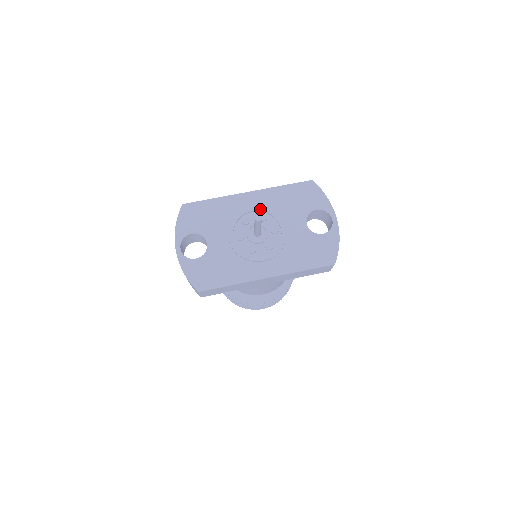
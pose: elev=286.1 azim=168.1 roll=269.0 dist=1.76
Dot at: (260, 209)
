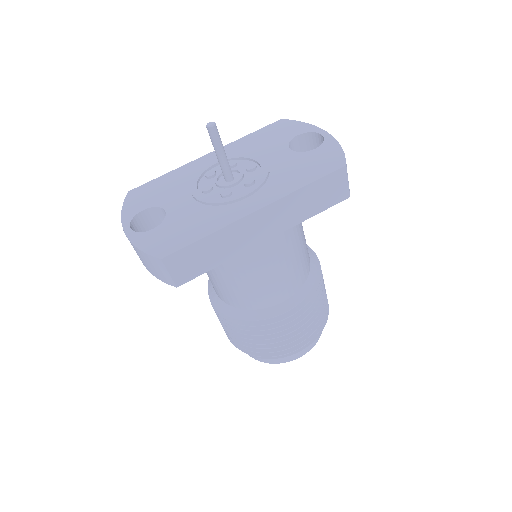
Dot at: occluded
